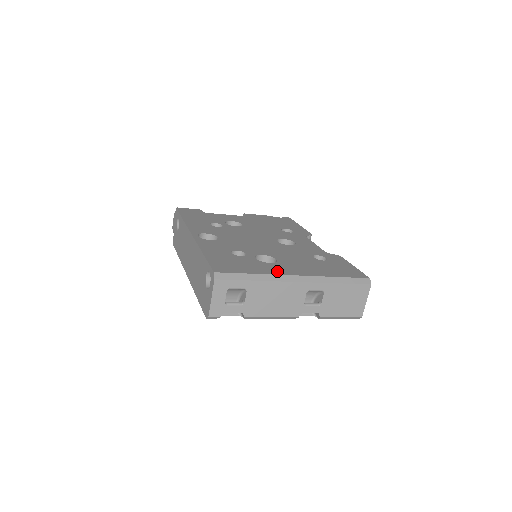
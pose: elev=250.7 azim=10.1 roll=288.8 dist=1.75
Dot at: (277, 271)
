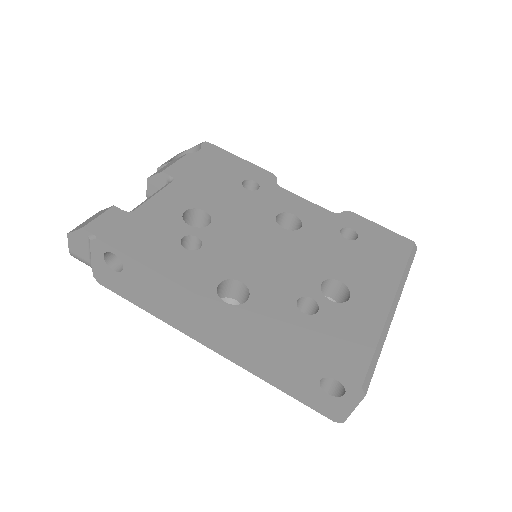
Dot at: (377, 312)
